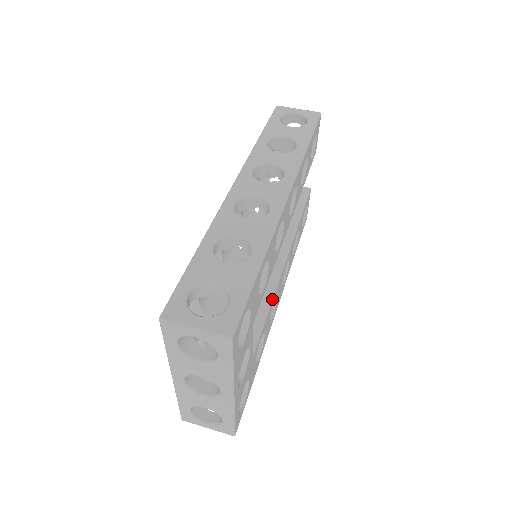
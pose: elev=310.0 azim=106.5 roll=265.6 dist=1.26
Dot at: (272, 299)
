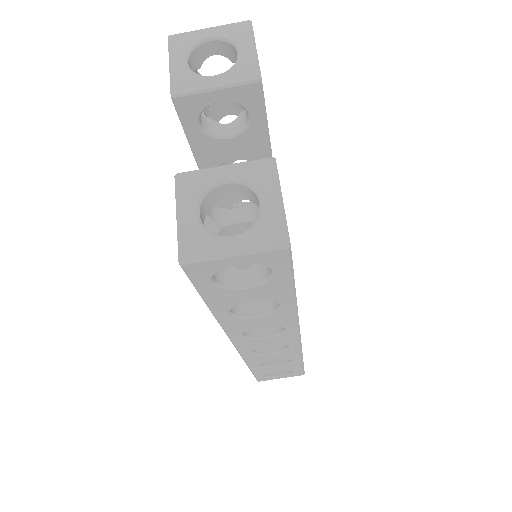
Dot at: occluded
